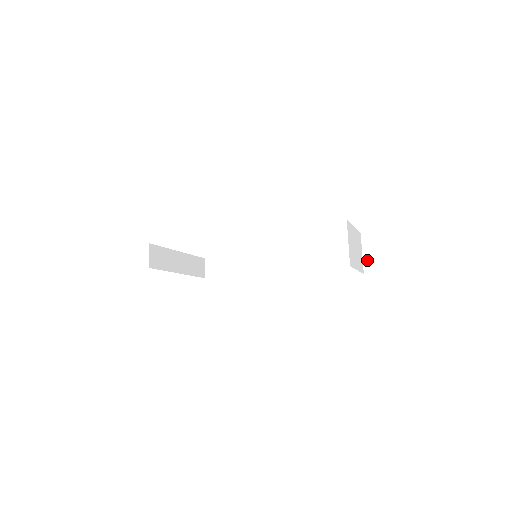
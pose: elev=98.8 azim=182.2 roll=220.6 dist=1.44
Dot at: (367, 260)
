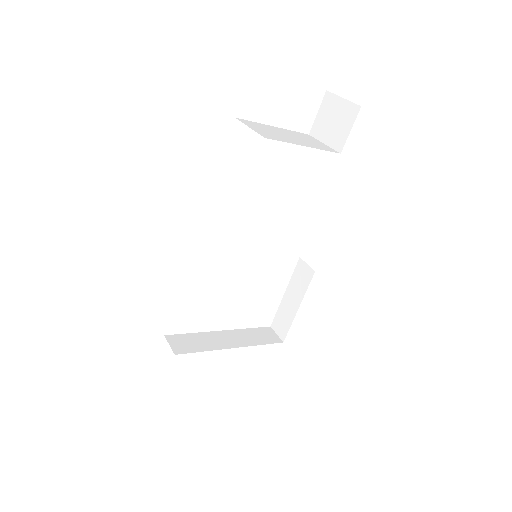
Dot at: (331, 142)
